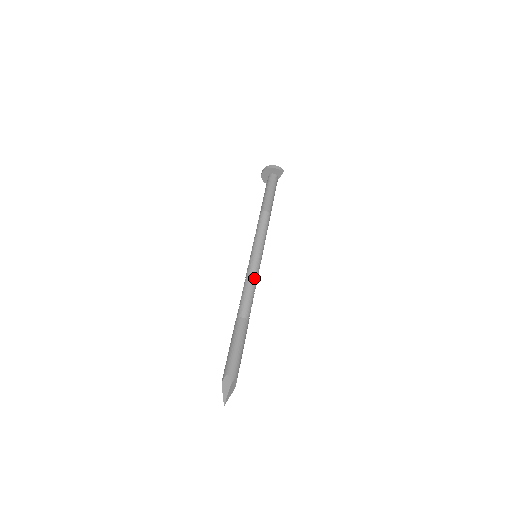
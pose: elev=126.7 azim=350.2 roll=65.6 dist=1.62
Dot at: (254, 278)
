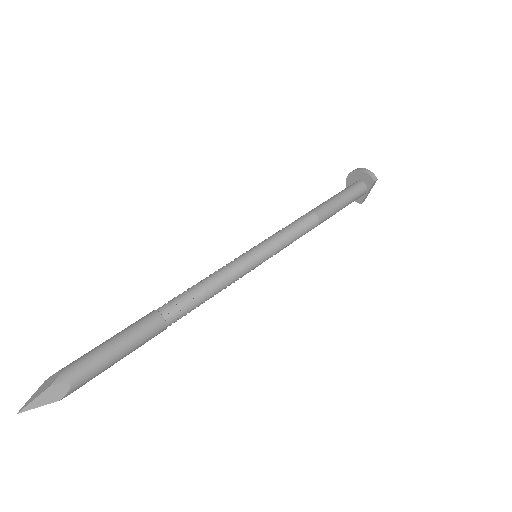
Dot at: (224, 275)
